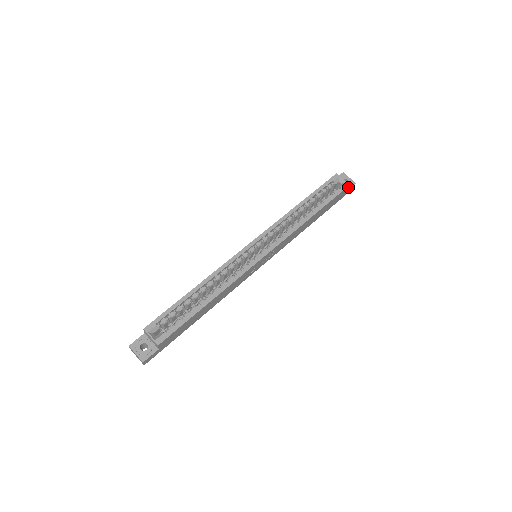
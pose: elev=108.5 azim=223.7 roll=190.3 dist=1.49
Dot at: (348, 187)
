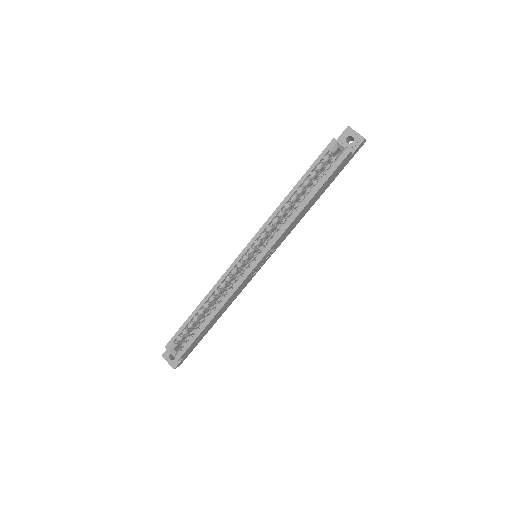
Dot at: (350, 152)
